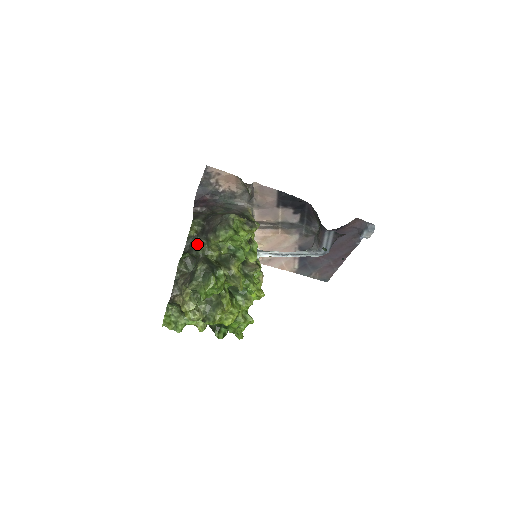
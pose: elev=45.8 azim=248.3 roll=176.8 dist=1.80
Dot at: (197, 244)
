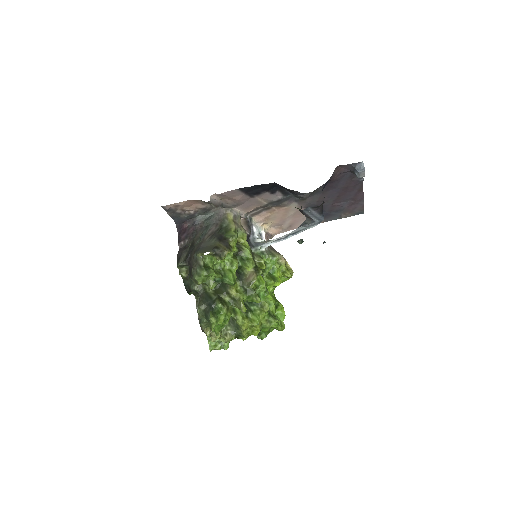
Dot at: (192, 284)
